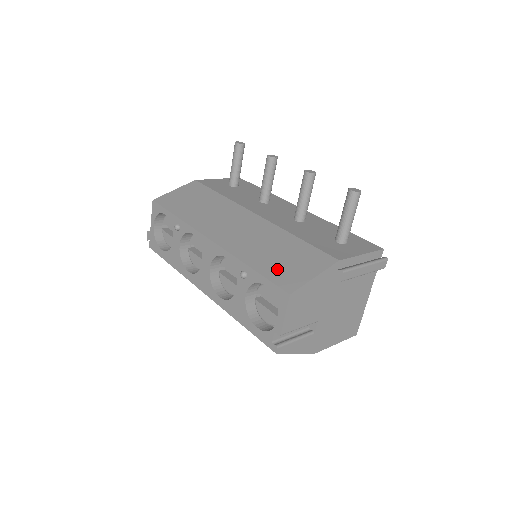
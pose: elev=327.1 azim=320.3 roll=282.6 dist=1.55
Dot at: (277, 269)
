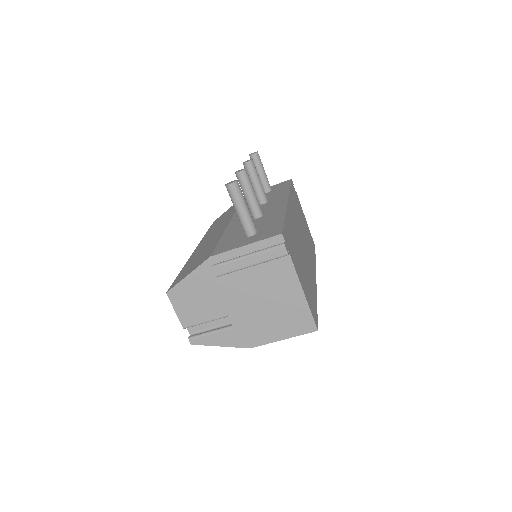
Dot at: (185, 271)
